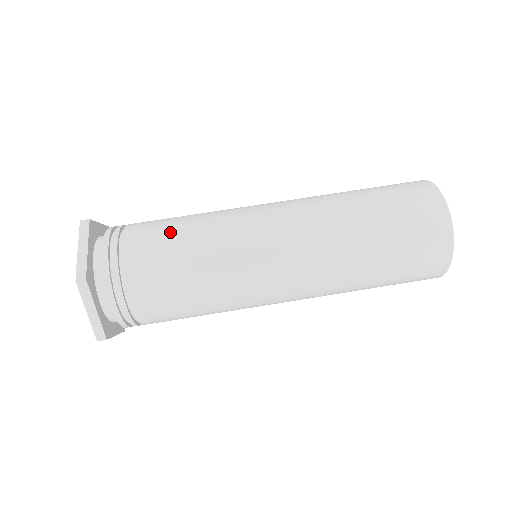
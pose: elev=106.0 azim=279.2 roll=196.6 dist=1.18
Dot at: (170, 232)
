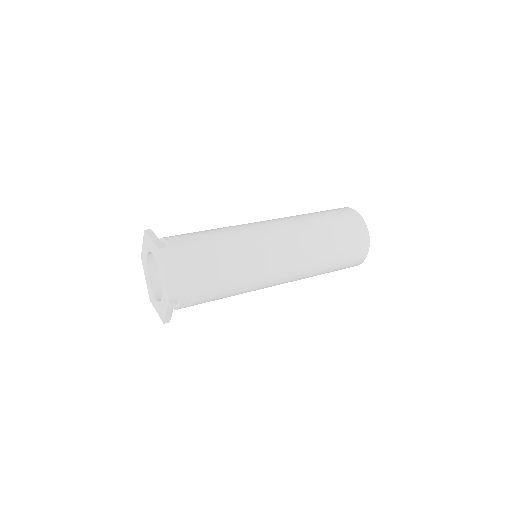
Dot at: (207, 231)
